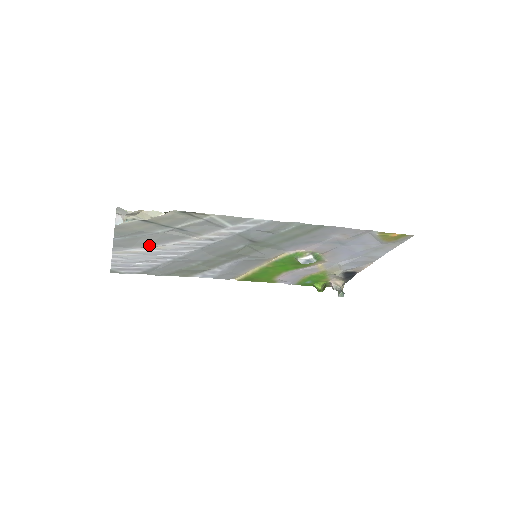
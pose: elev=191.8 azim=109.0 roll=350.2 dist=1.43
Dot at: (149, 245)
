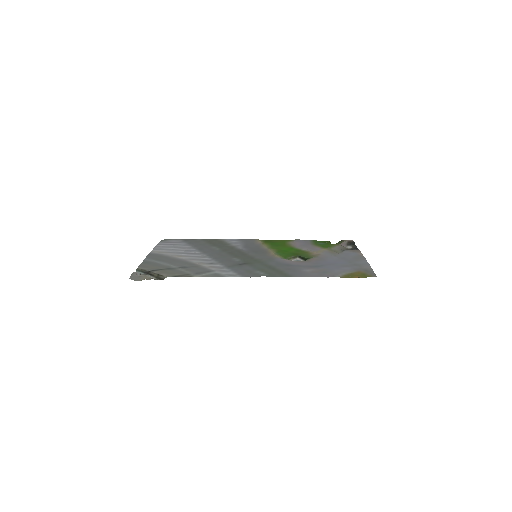
Dot at: (171, 257)
